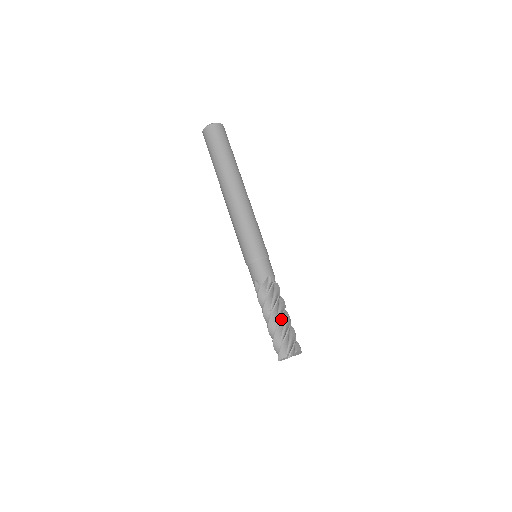
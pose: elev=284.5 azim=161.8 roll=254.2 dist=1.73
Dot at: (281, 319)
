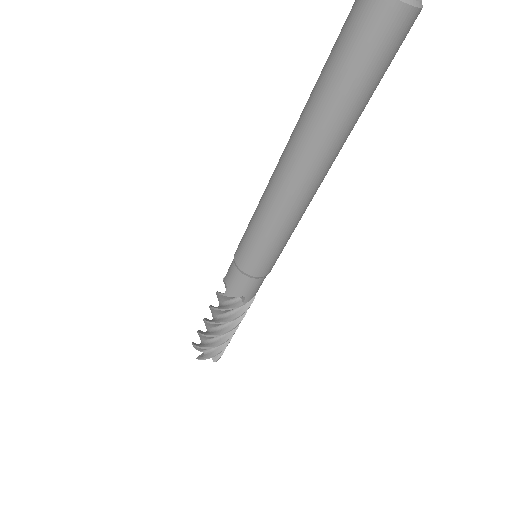
Dot at: occluded
